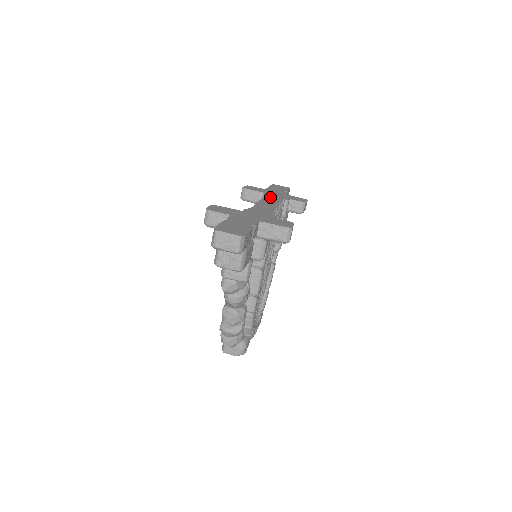
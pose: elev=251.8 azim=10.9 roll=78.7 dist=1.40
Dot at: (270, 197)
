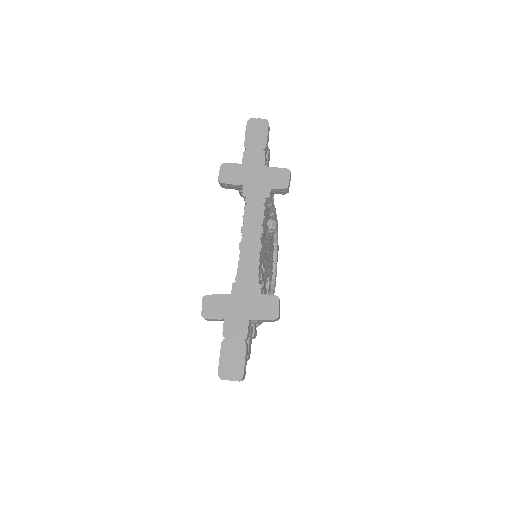
Dot at: (250, 203)
